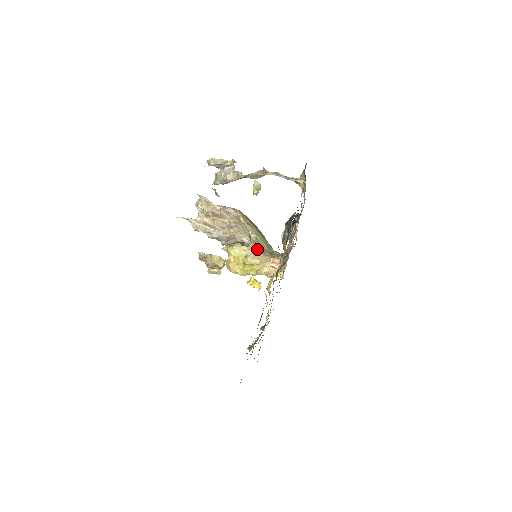
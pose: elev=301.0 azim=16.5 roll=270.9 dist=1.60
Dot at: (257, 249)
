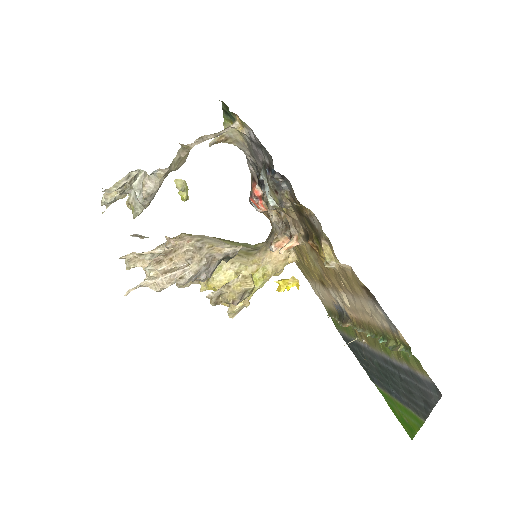
Dot at: (240, 256)
